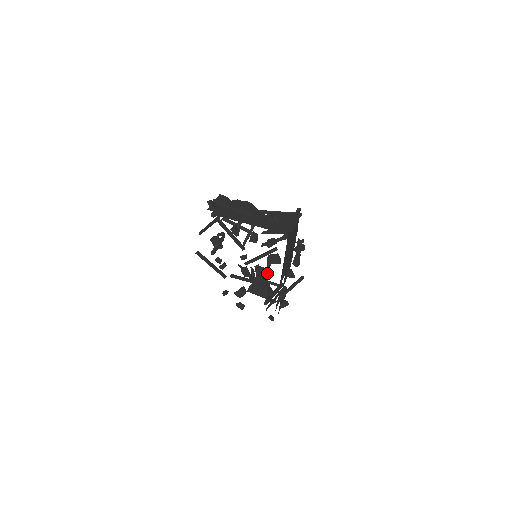
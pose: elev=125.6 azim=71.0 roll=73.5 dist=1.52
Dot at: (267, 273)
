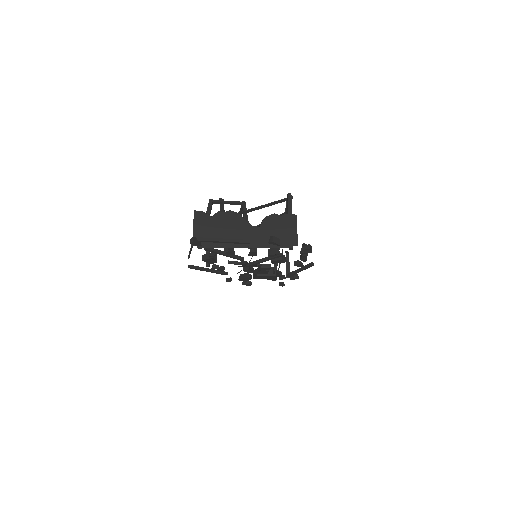
Dot at: occluded
